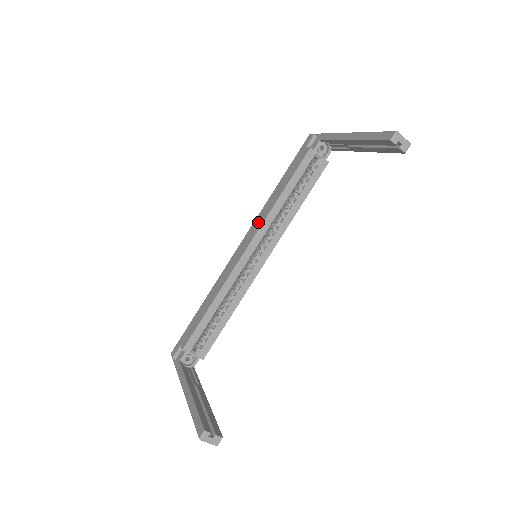
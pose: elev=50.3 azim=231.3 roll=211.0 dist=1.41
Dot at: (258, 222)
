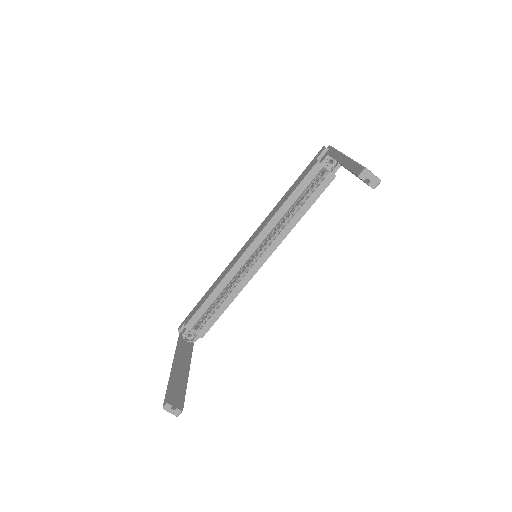
Dot at: (263, 225)
